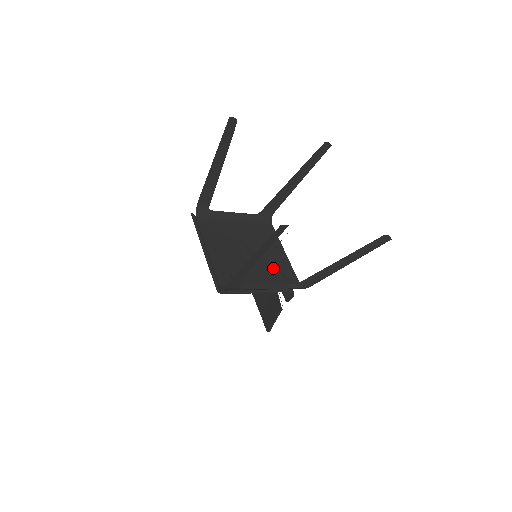
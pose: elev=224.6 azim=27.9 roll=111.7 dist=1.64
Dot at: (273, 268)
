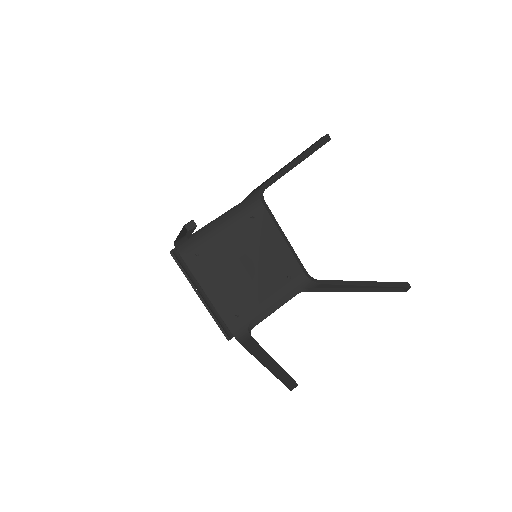
Dot at: (278, 268)
